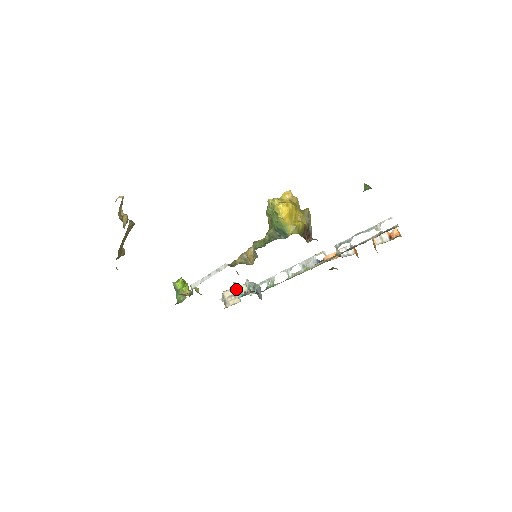
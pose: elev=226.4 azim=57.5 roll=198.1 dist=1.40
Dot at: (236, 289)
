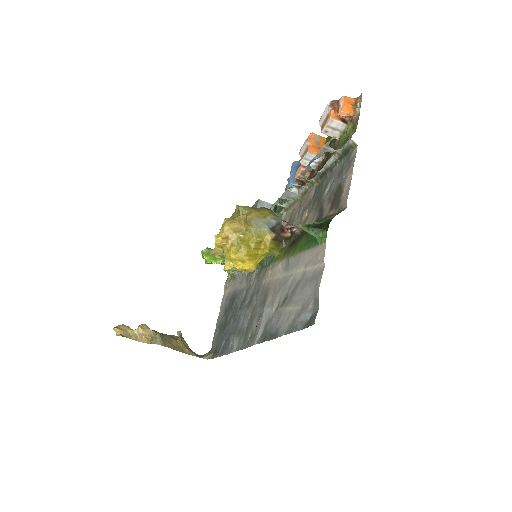
Dot at: occluded
